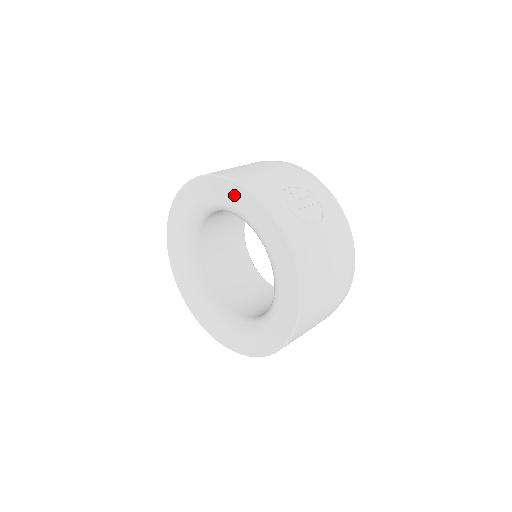
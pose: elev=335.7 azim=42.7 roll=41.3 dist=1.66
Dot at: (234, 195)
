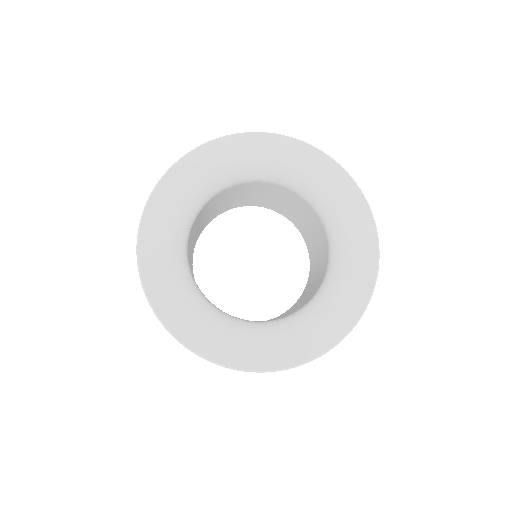
Dot at: (309, 160)
